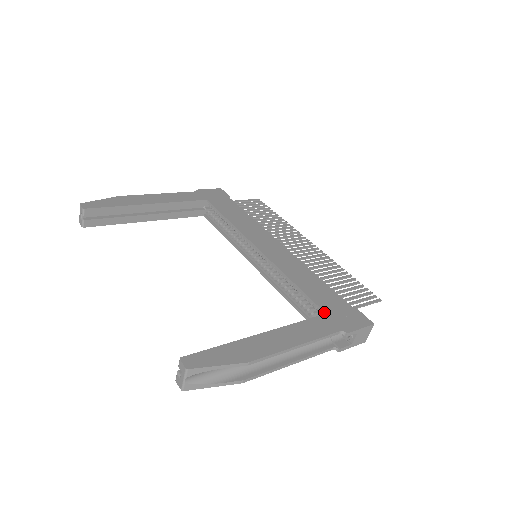
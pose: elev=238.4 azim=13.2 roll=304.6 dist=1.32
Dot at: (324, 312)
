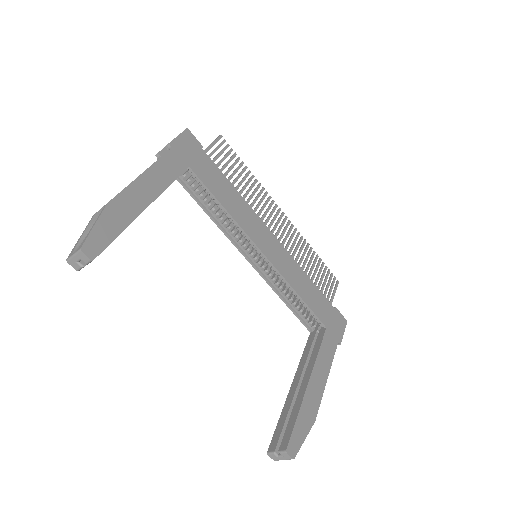
Dot at: (325, 326)
